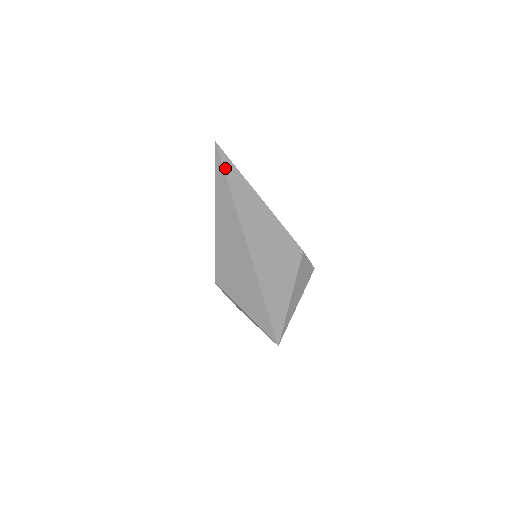
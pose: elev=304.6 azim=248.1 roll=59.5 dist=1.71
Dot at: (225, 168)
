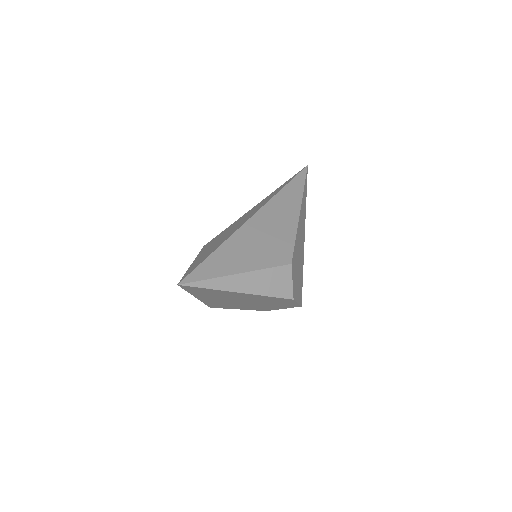
Dot at: (295, 179)
